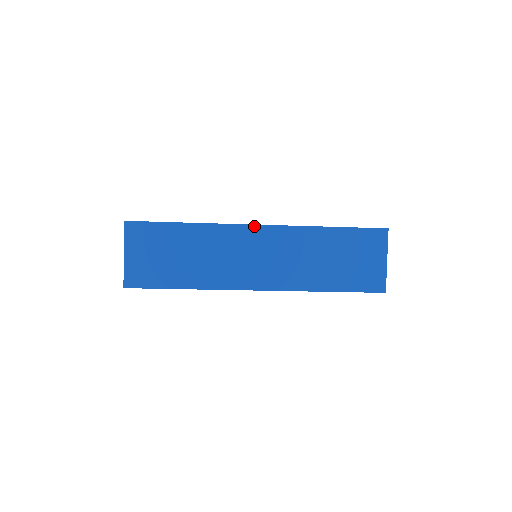
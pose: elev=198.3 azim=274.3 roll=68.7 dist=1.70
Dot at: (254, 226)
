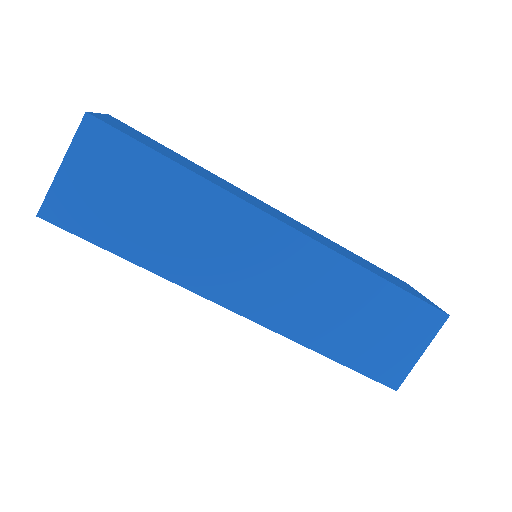
Dot at: (281, 224)
